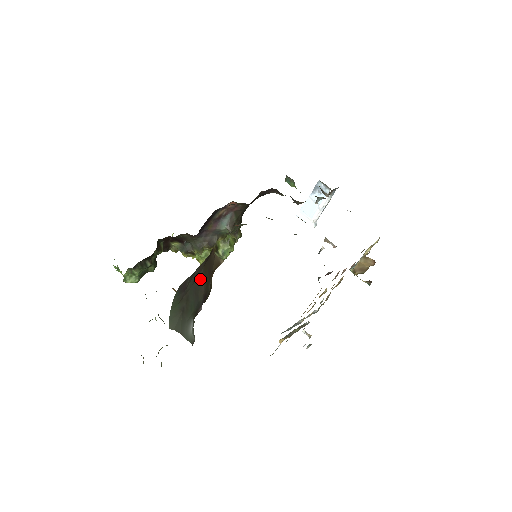
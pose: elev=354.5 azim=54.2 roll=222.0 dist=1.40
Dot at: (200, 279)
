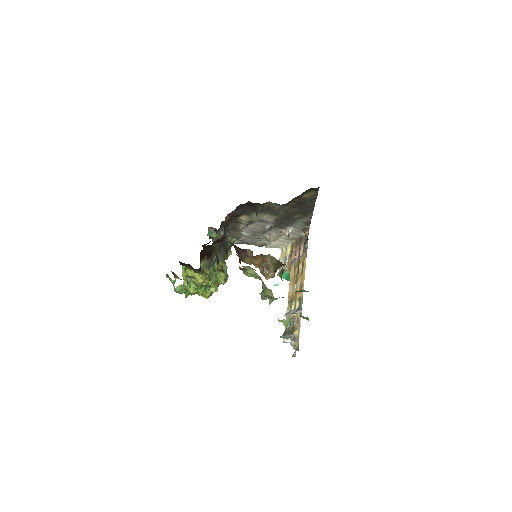
Dot at: occluded
